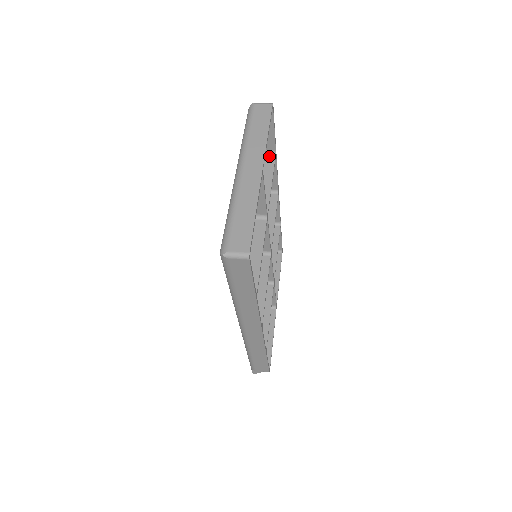
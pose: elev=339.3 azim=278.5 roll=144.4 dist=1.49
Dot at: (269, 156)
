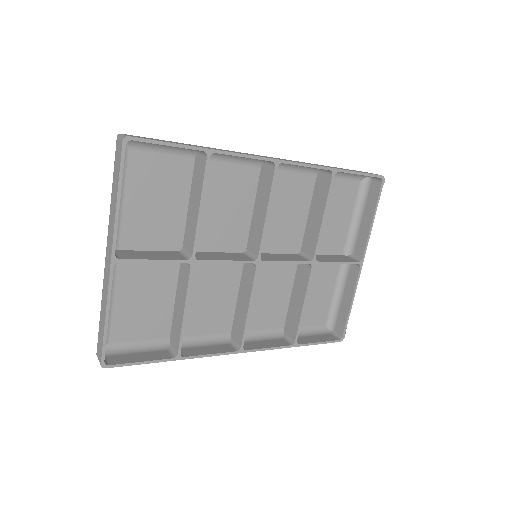
Dot at: (202, 158)
